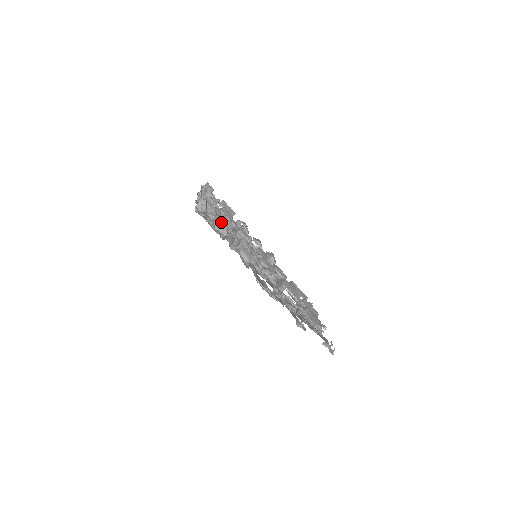
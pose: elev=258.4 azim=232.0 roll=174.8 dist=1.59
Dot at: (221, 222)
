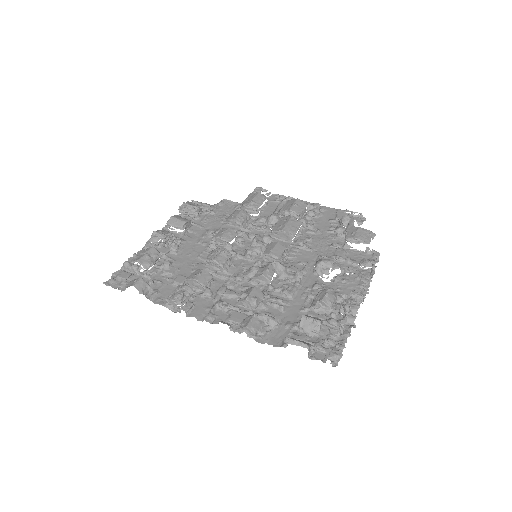
Dot at: (313, 325)
